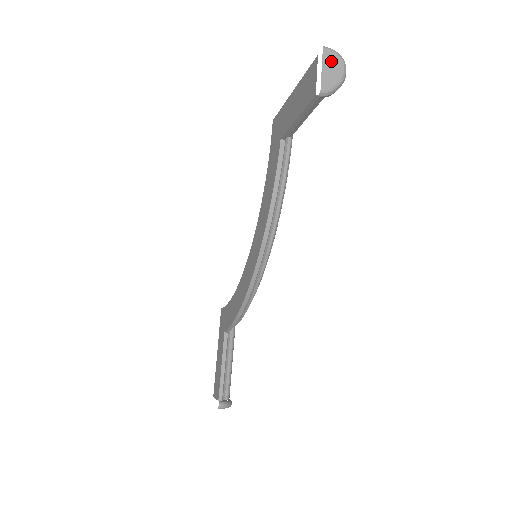
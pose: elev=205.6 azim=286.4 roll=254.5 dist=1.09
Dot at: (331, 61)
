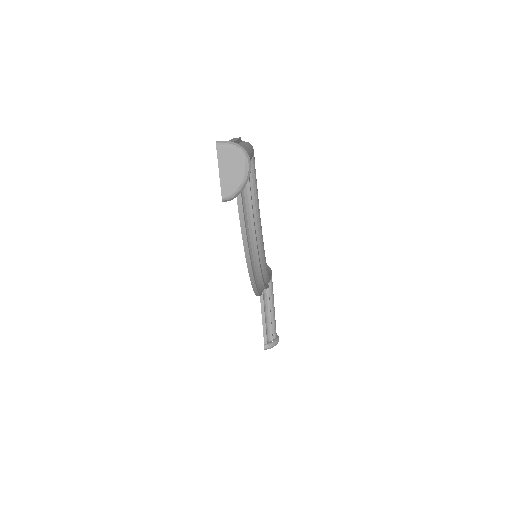
Dot at: (228, 160)
